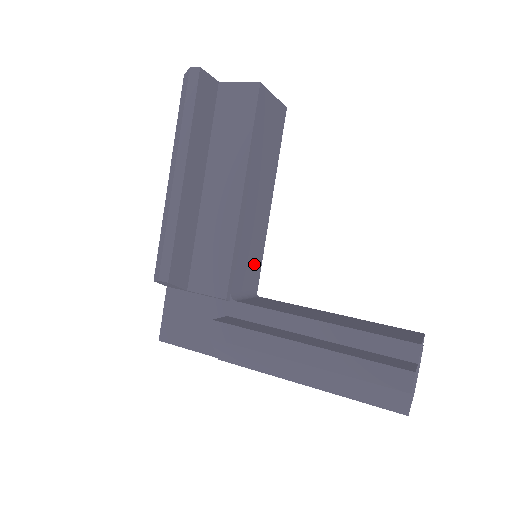
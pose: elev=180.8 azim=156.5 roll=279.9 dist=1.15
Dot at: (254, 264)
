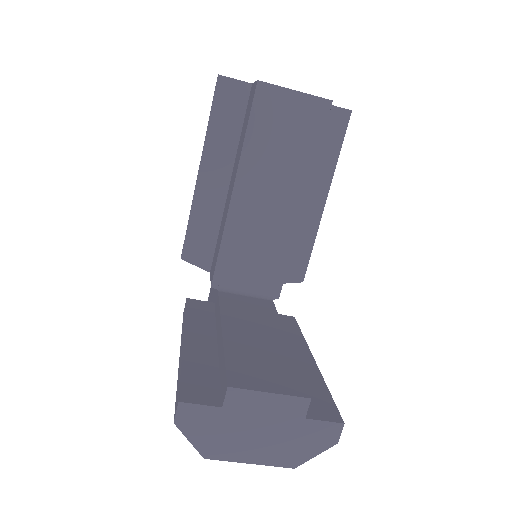
Dot at: (268, 266)
